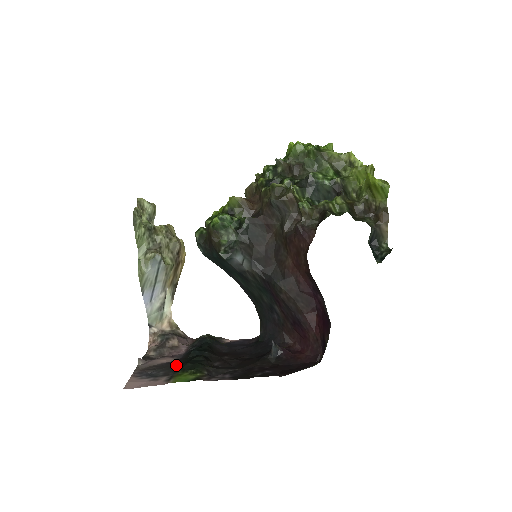
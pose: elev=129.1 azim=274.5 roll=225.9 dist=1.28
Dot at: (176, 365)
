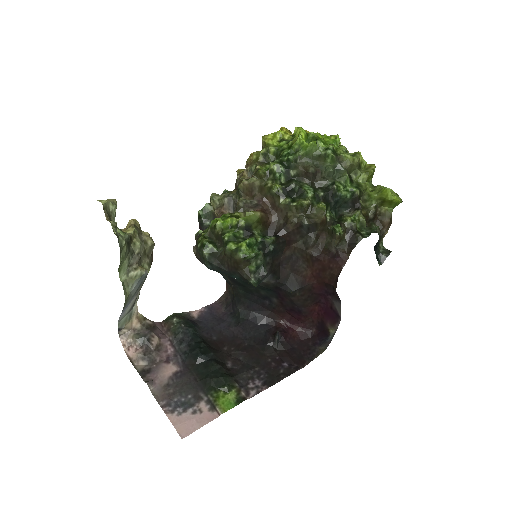
Dot at: (192, 379)
